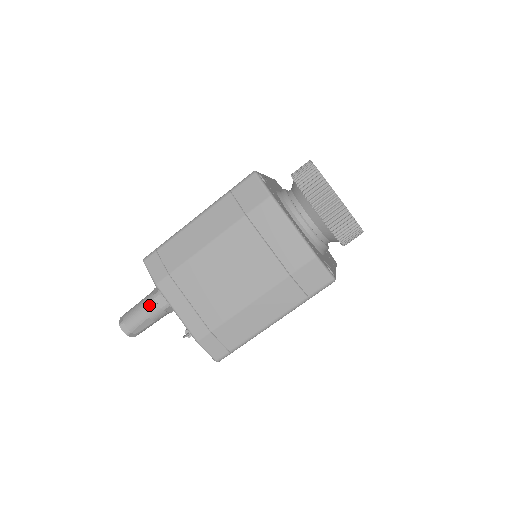
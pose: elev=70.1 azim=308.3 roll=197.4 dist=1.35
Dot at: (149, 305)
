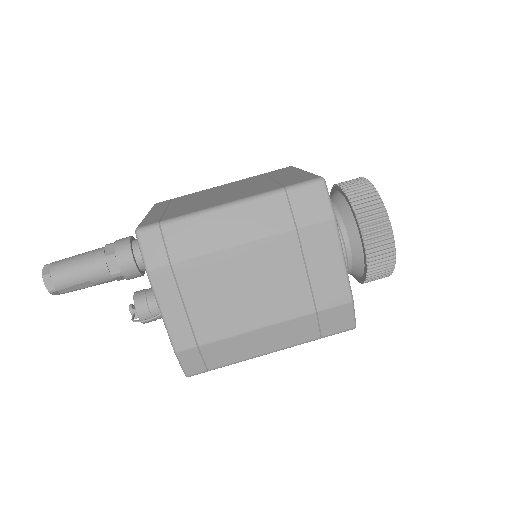
Dot at: (95, 266)
